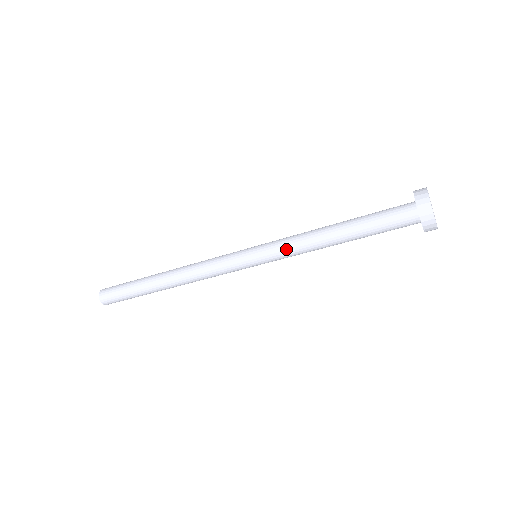
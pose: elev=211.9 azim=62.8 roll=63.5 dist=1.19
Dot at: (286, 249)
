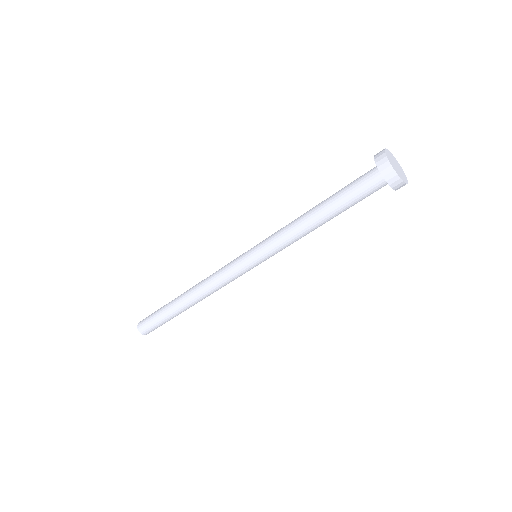
Dot at: (275, 236)
